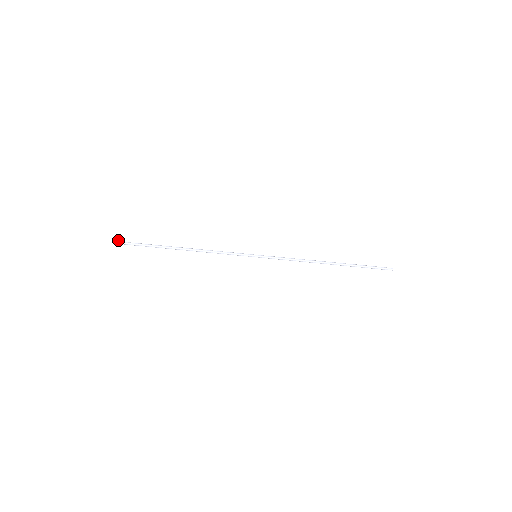
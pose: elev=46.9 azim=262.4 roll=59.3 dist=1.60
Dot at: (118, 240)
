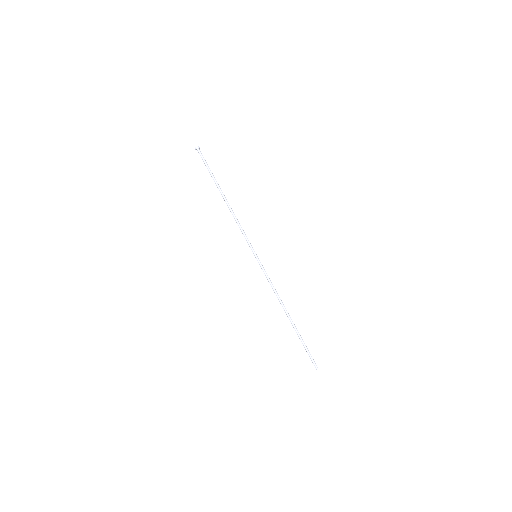
Dot at: occluded
